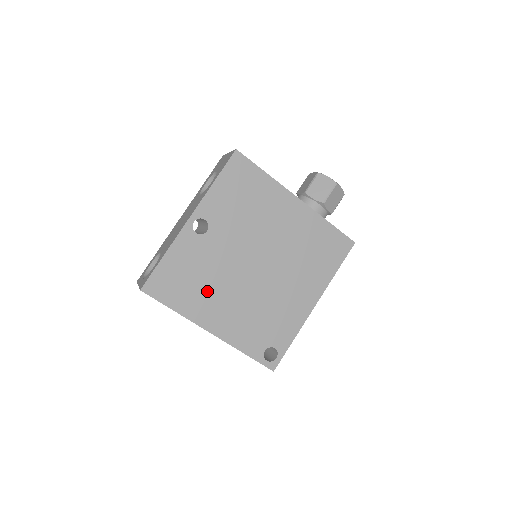
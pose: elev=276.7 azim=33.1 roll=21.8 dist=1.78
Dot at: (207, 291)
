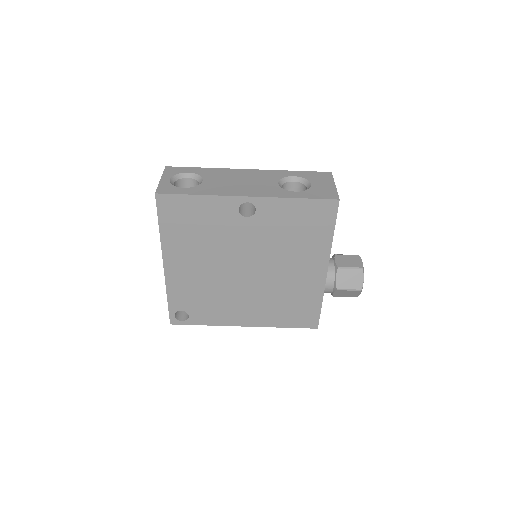
Dot at: (195, 245)
